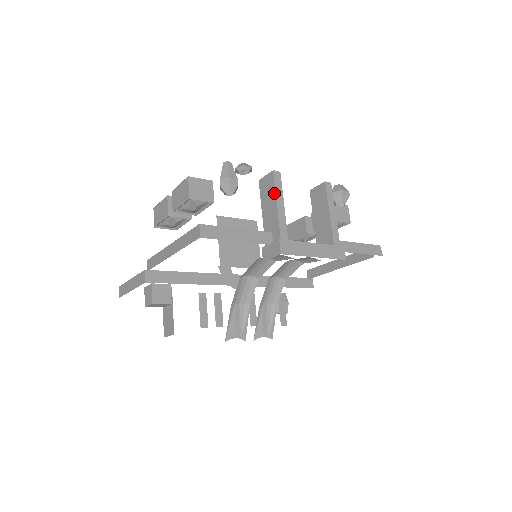
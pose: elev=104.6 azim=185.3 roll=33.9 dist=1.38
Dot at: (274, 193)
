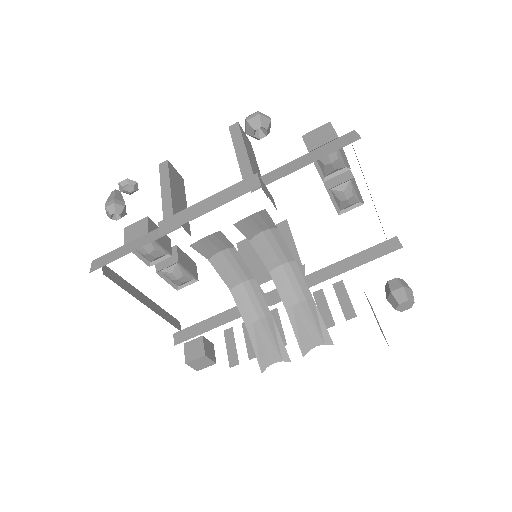
Dot at: (161, 183)
